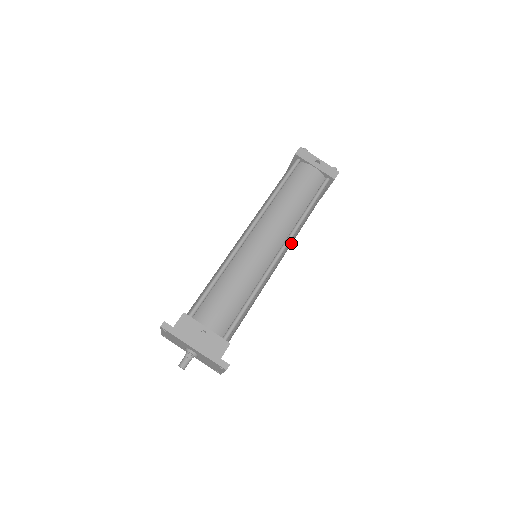
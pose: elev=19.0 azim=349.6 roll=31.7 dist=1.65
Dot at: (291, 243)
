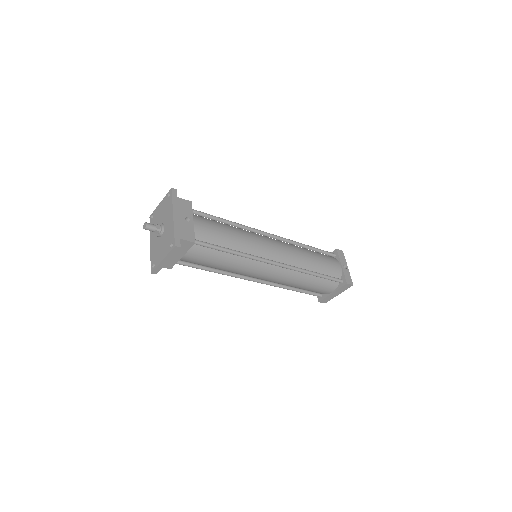
Dot at: (284, 277)
